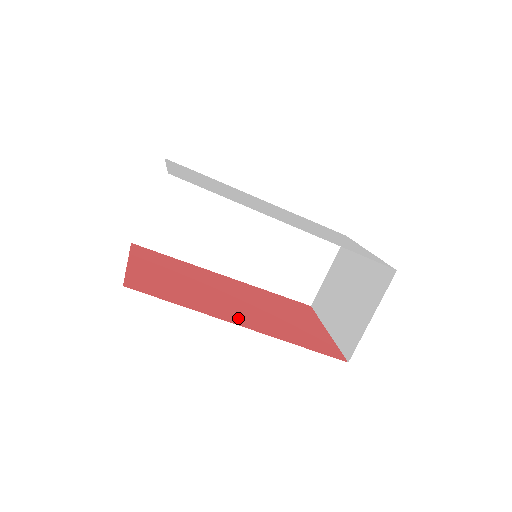
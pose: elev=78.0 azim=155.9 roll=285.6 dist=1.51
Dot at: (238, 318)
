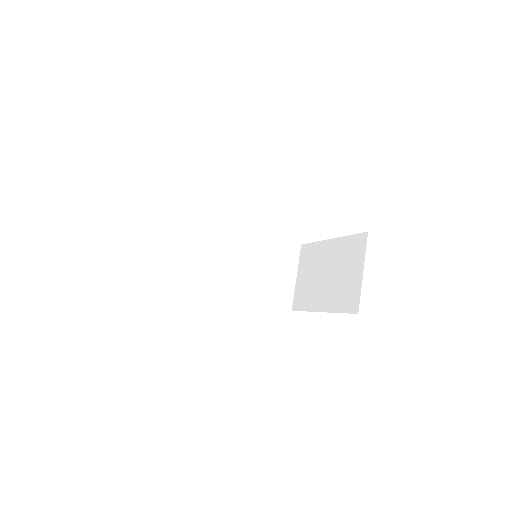
Dot at: occluded
